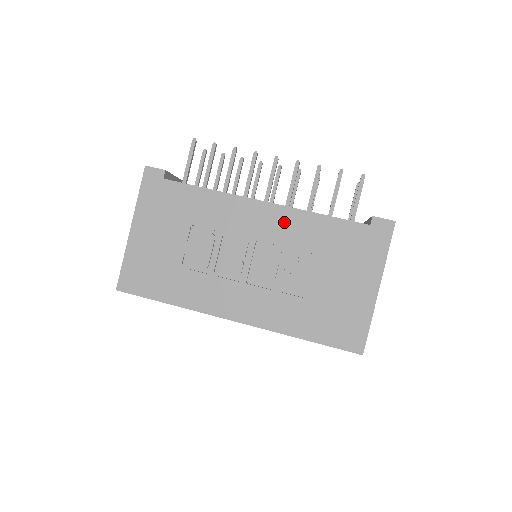
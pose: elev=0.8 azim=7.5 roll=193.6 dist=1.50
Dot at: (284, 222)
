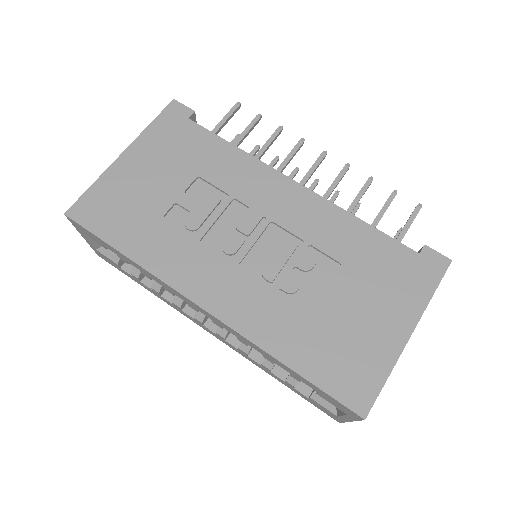
Dot at: (314, 213)
